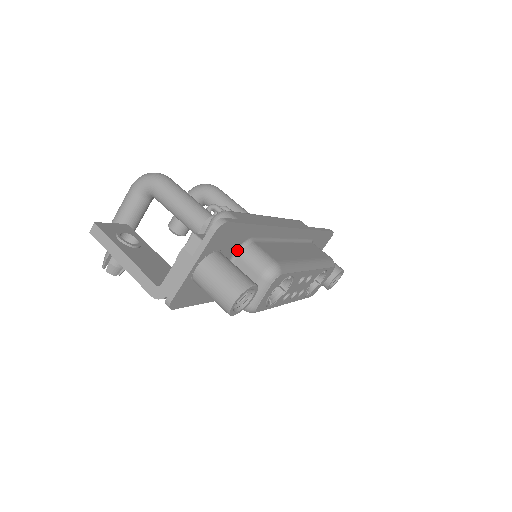
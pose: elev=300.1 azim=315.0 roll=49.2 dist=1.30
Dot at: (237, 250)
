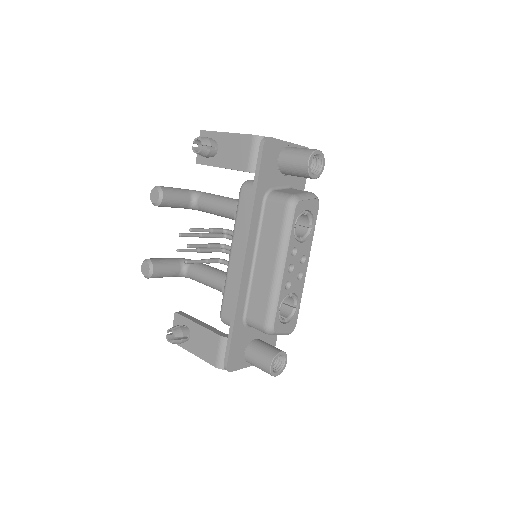
Dot at: (291, 187)
